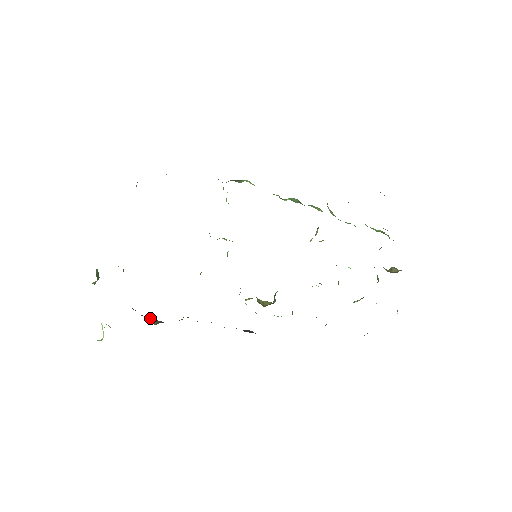
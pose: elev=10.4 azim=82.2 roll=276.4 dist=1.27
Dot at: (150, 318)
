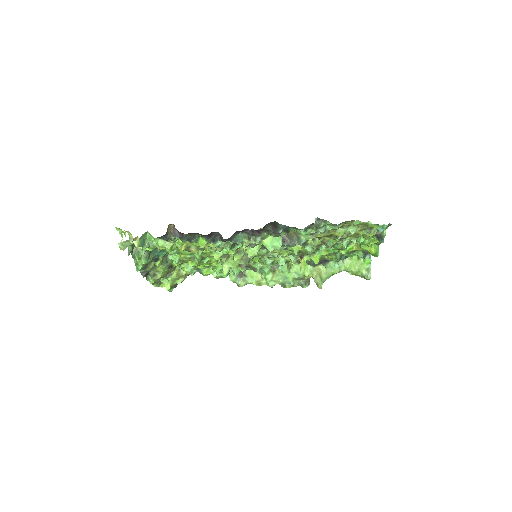
Dot at: occluded
